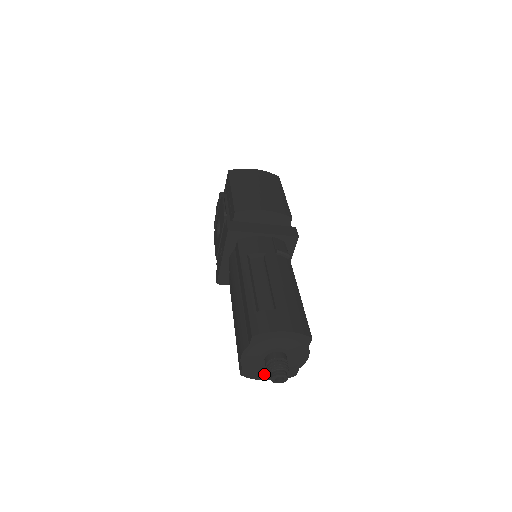
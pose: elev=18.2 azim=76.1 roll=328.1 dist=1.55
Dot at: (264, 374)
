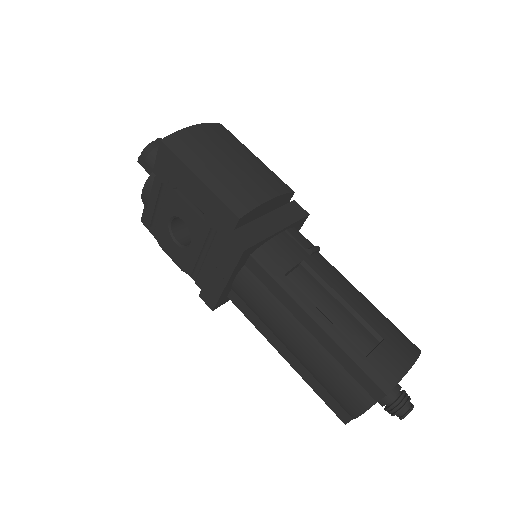
Dot at: occluded
